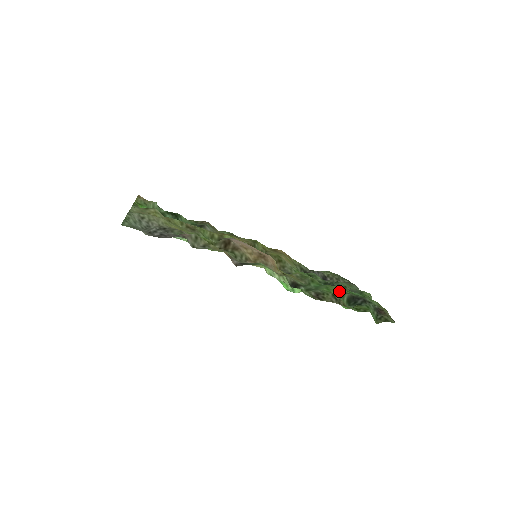
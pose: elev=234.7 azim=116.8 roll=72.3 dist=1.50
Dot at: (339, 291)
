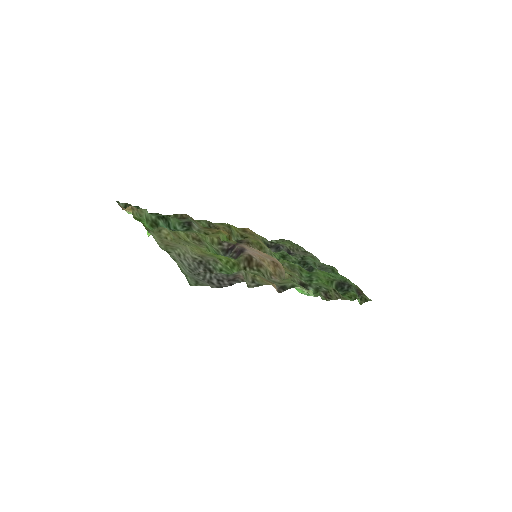
Dot at: (327, 279)
